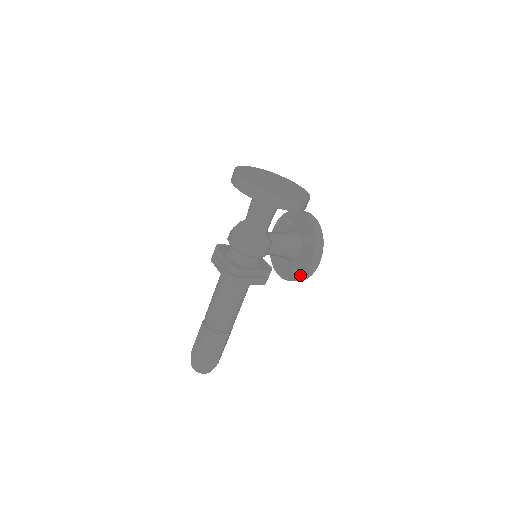
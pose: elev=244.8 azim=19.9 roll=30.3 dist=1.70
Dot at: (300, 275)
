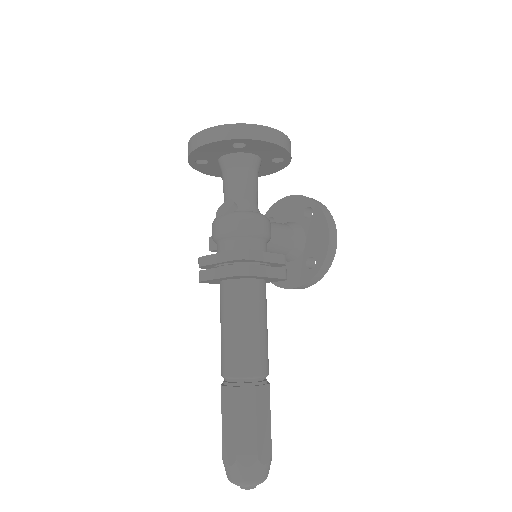
Dot at: (322, 258)
